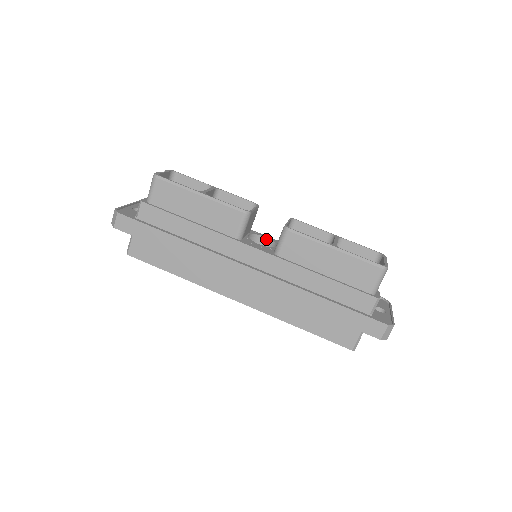
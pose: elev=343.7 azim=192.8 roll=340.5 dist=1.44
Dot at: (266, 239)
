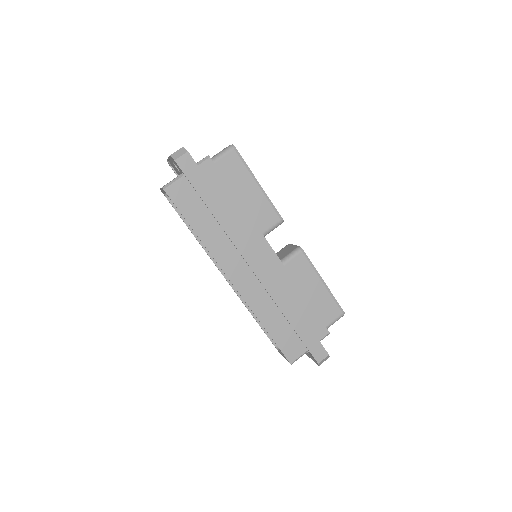
Dot at: occluded
